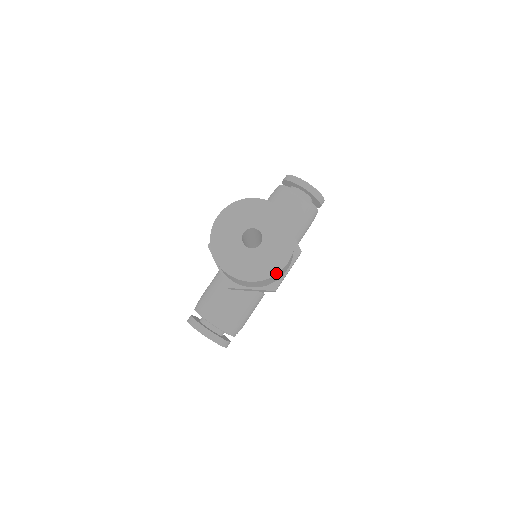
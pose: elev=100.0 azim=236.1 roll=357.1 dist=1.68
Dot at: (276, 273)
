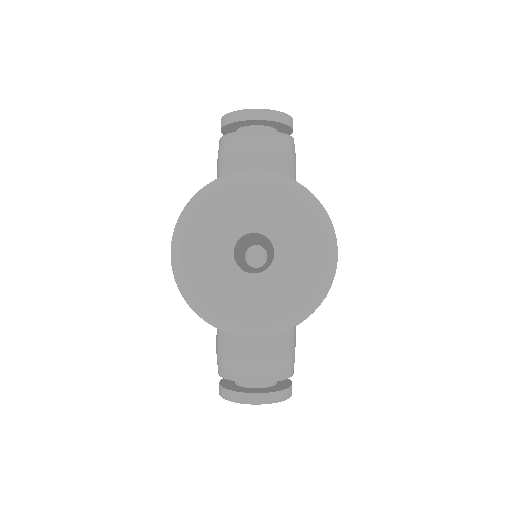
Dot at: (330, 284)
